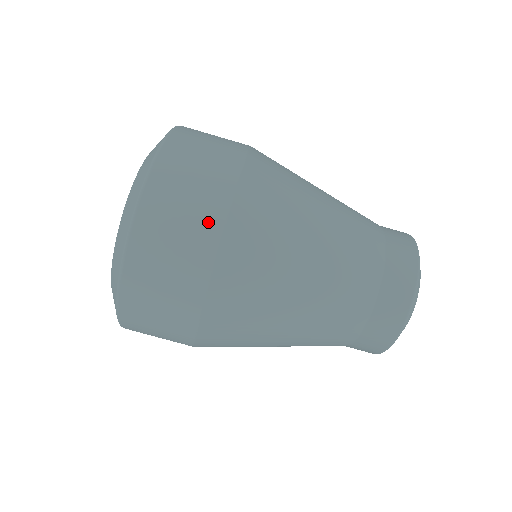
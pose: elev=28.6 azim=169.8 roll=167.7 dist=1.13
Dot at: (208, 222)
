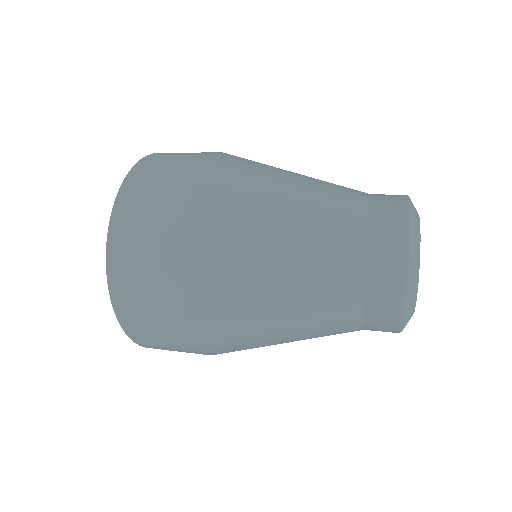
Dot at: (168, 233)
